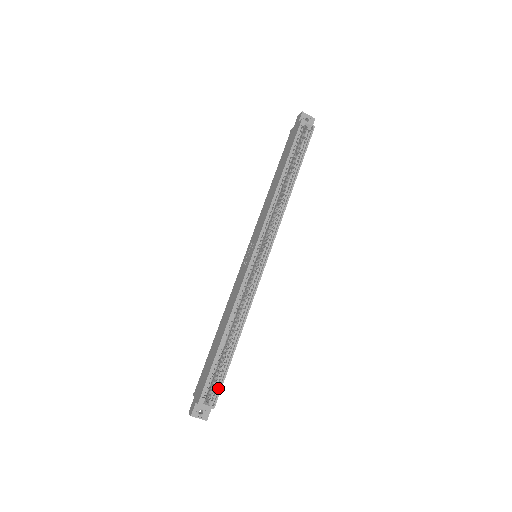
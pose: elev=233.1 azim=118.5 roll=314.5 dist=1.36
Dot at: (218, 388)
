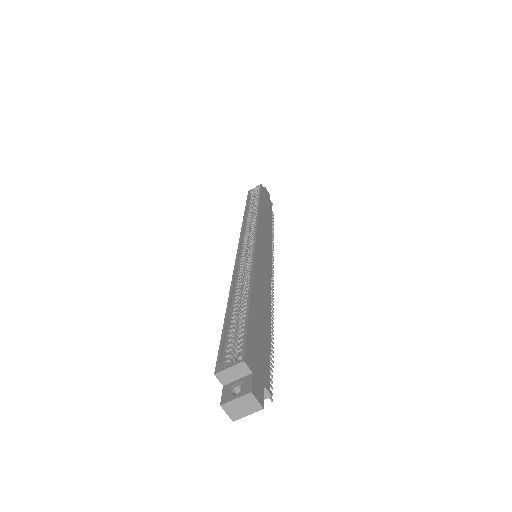
Dot at: (243, 342)
